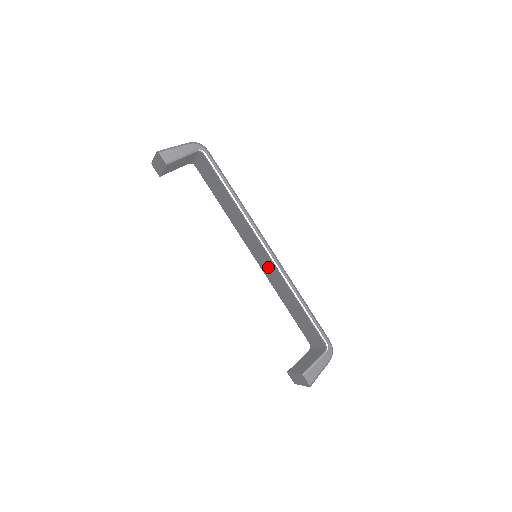
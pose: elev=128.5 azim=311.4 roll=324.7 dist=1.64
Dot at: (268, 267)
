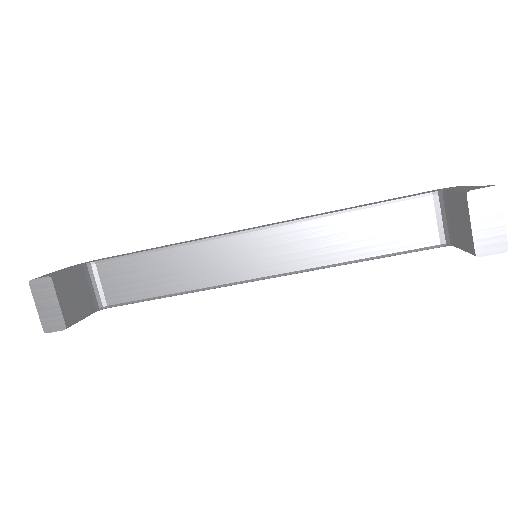
Dot at: (281, 248)
